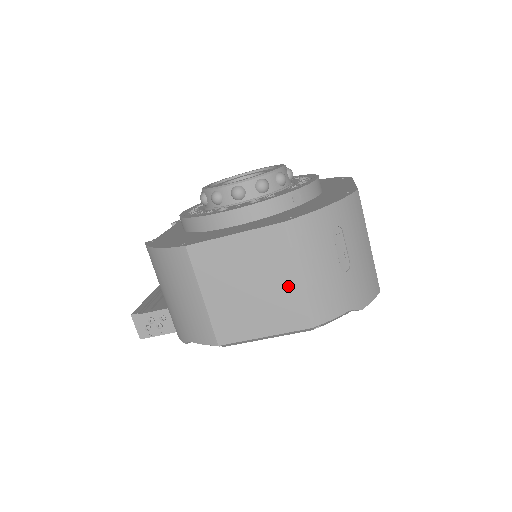
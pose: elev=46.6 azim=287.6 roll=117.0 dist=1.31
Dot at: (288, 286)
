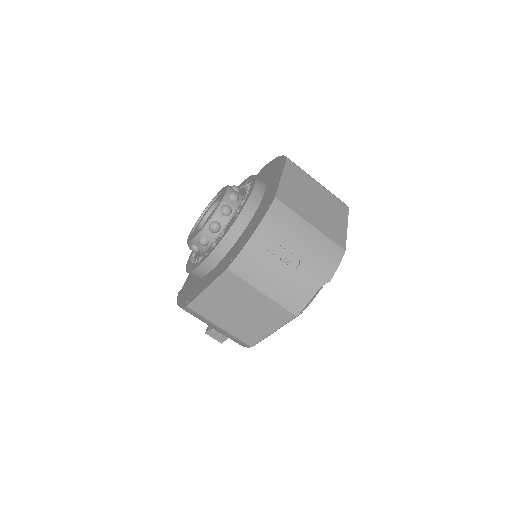
Dot at: (261, 301)
